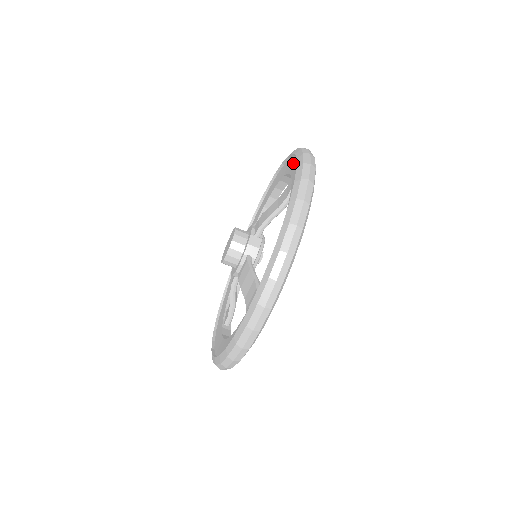
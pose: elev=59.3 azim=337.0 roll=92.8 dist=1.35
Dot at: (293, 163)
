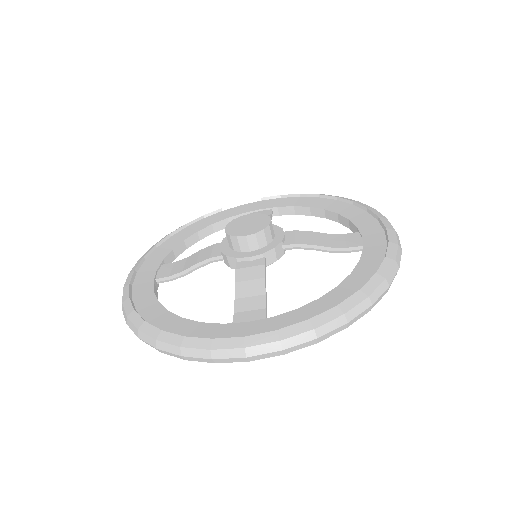
Dot at: (366, 220)
